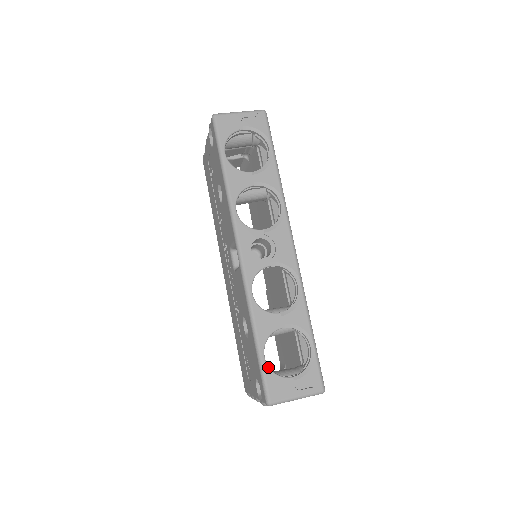
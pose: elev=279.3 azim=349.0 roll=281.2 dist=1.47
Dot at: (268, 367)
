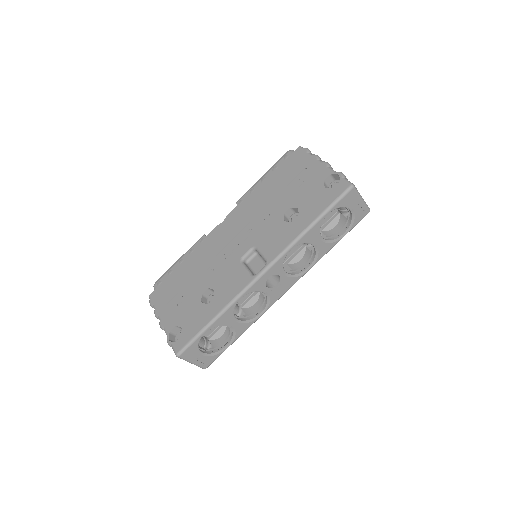
Dot at: occluded
